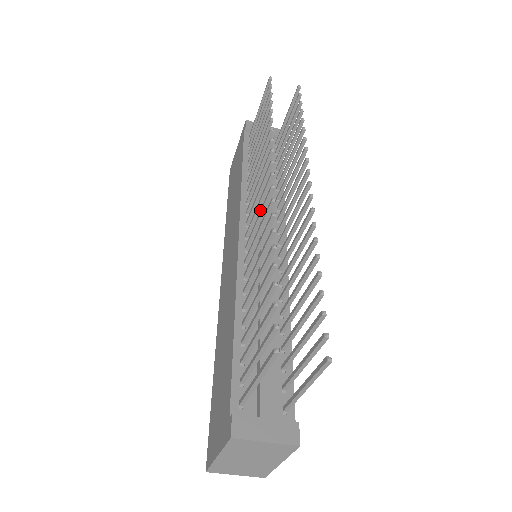
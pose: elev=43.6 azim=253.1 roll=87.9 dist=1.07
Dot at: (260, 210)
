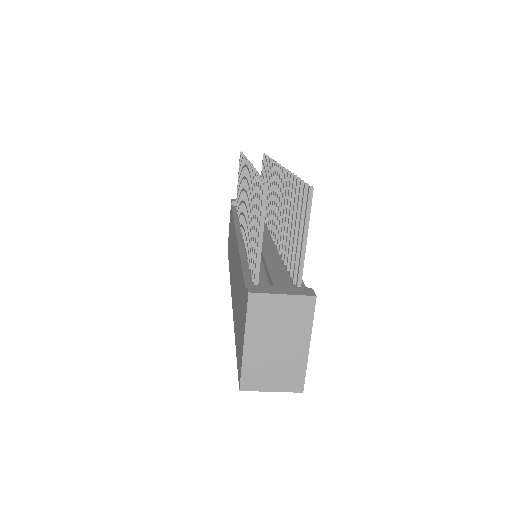
Dot at: (246, 192)
